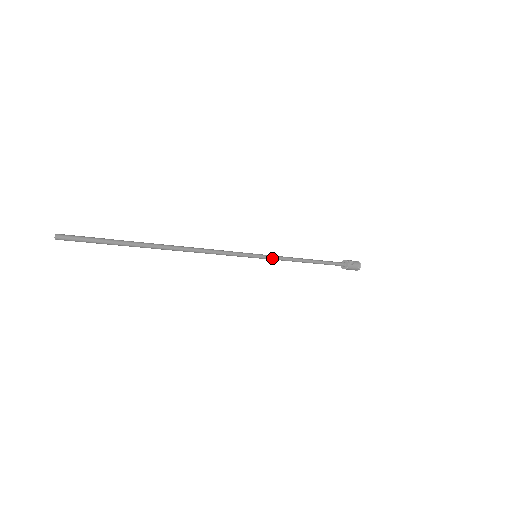
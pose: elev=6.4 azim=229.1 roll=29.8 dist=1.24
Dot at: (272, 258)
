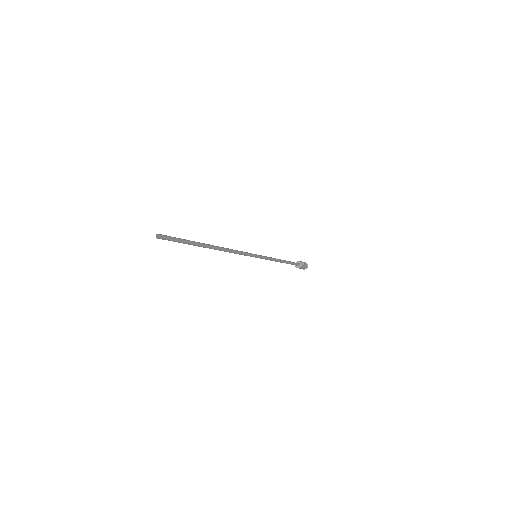
Dot at: (264, 258)
